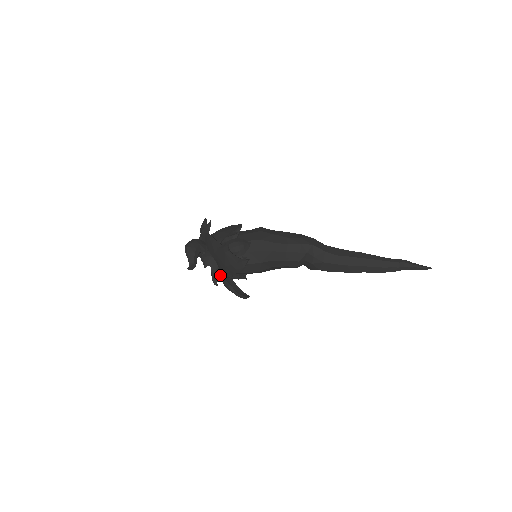
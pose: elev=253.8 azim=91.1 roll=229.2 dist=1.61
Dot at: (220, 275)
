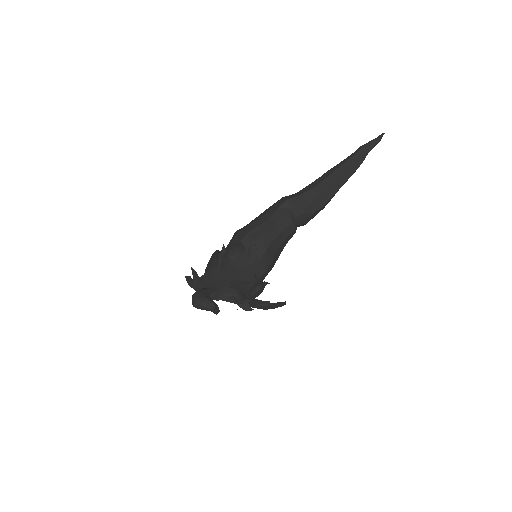
Dot at: (245, 297)
